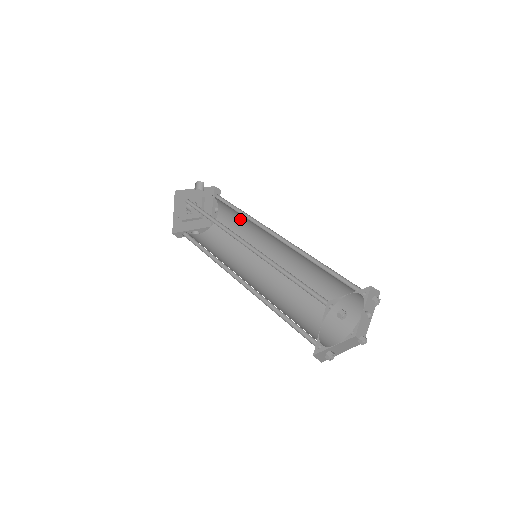
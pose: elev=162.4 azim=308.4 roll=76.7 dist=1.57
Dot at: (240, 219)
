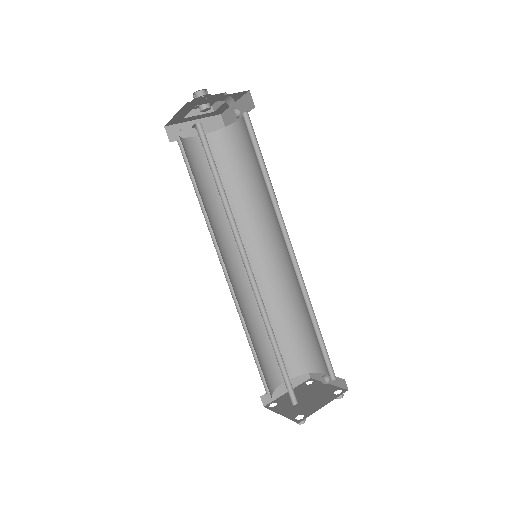
Dot at: occluded
